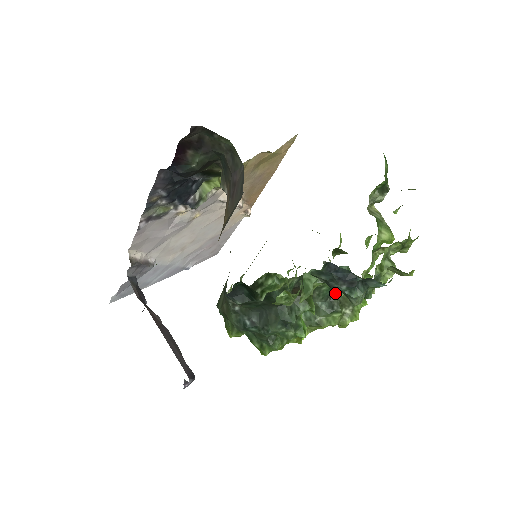
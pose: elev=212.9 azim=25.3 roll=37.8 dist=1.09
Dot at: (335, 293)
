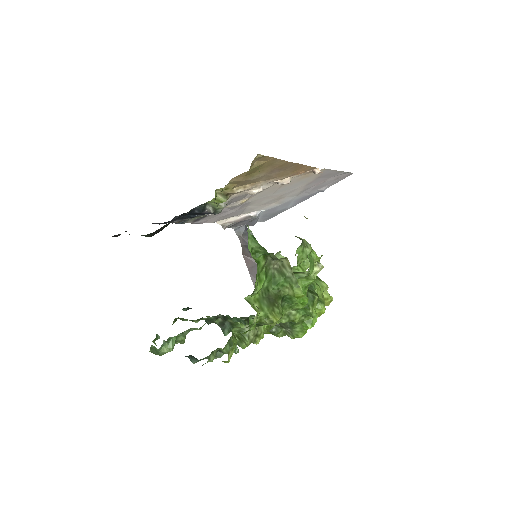
Dot at: occluded
